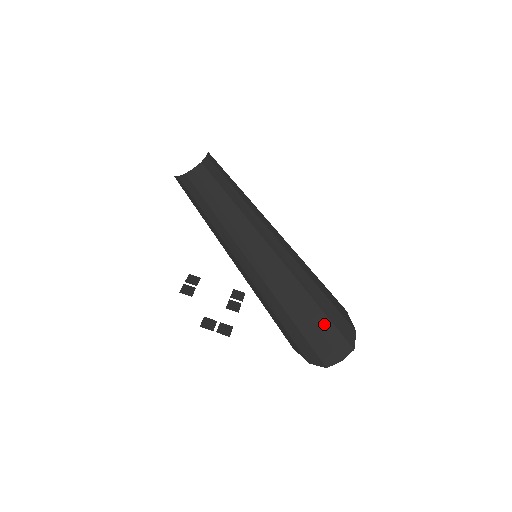
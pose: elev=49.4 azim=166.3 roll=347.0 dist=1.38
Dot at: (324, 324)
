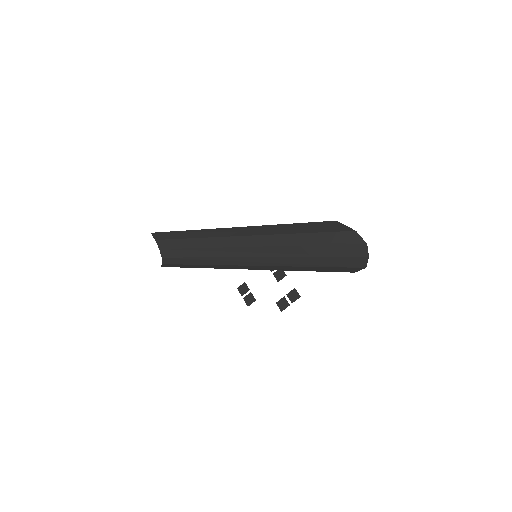
Dot at: (336, 251)
